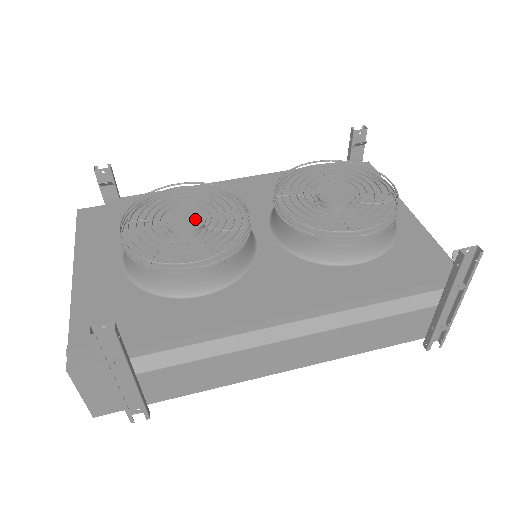
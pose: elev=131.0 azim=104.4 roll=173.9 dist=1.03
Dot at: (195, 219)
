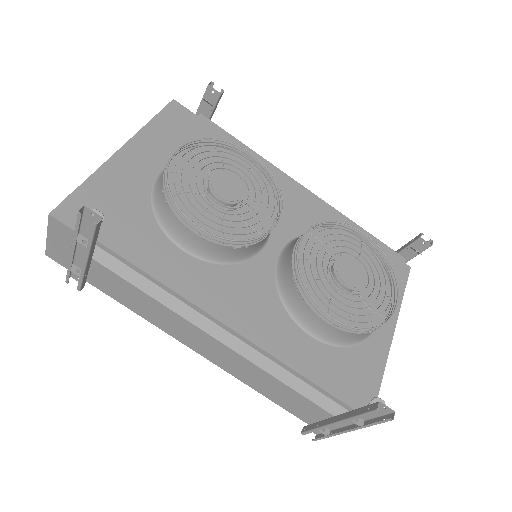
Dot at: (233, 194)
